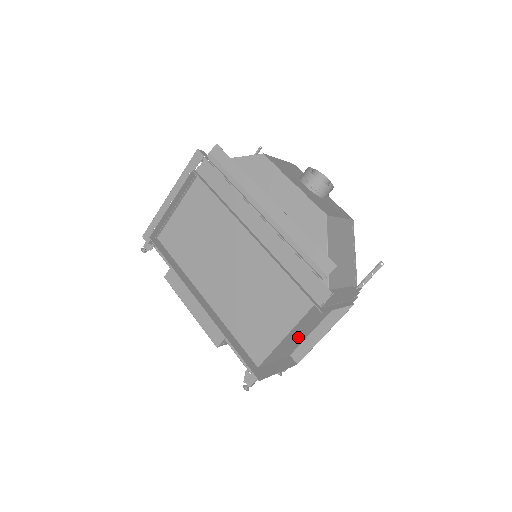
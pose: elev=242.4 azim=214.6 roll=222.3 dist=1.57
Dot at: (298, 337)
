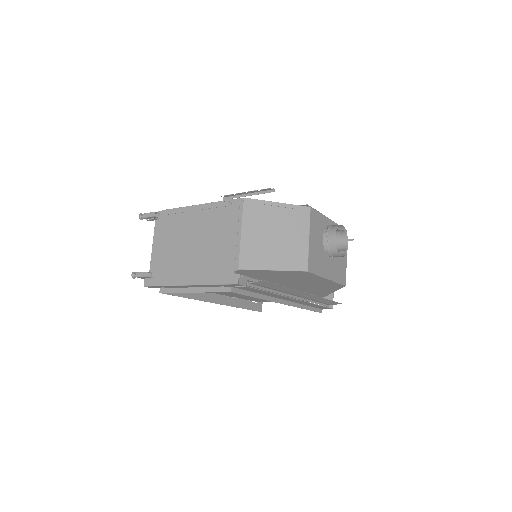
Dot at: occluded
